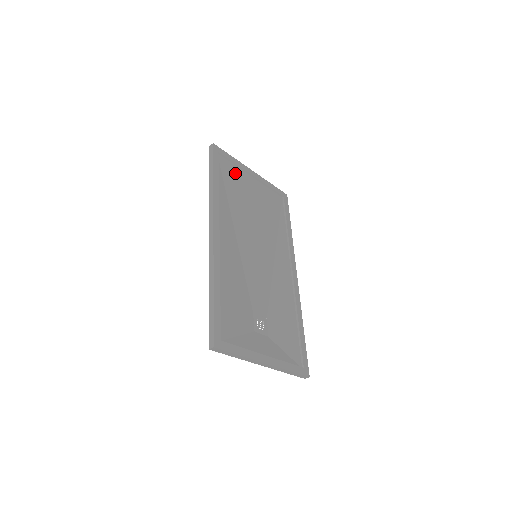
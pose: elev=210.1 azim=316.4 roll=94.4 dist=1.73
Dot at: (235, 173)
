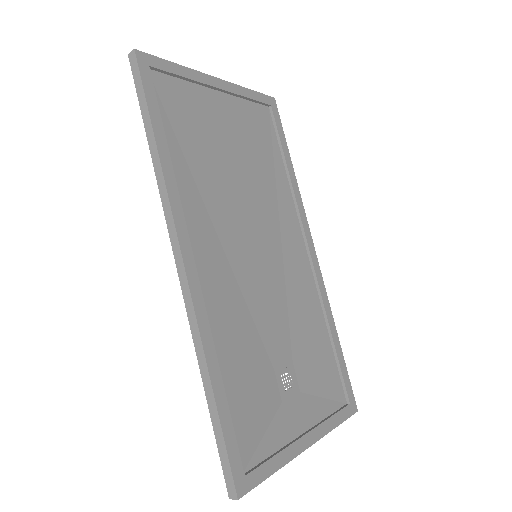
Dot at: (188, 99)
